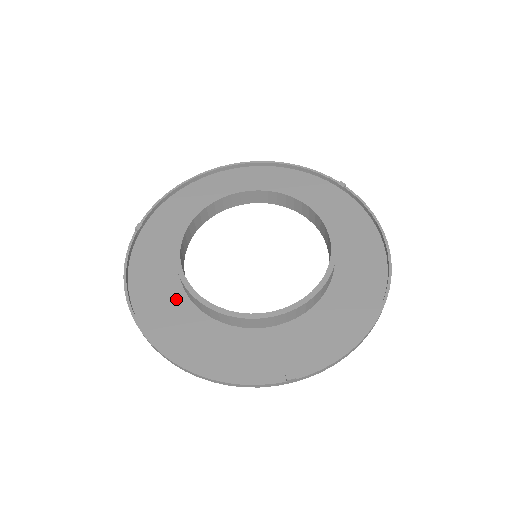
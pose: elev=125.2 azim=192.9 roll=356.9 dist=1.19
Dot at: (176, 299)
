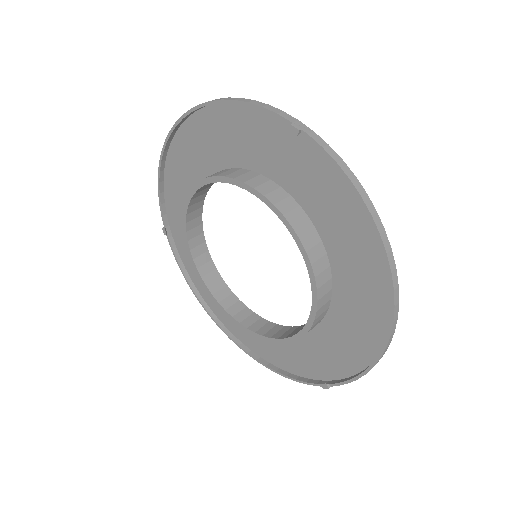
Dot at: occluded
